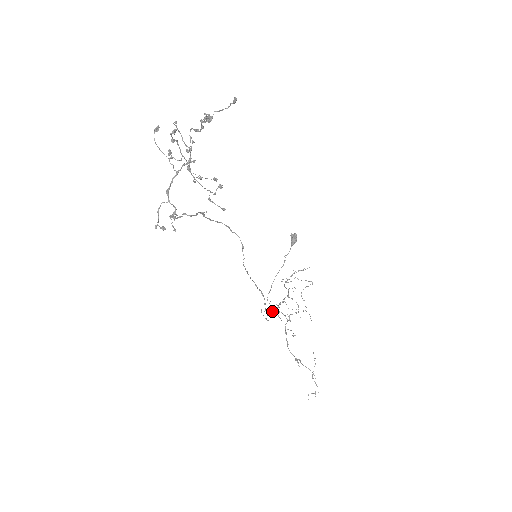
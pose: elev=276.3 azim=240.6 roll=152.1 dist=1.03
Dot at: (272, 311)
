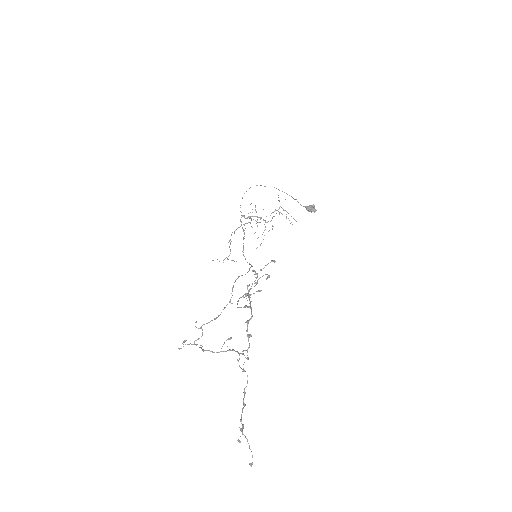
Dot at: occluded
